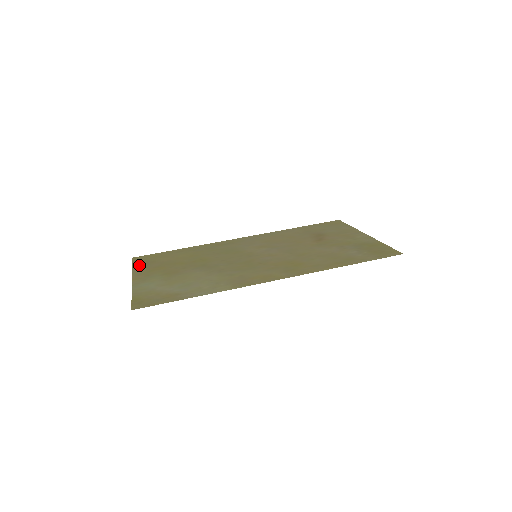
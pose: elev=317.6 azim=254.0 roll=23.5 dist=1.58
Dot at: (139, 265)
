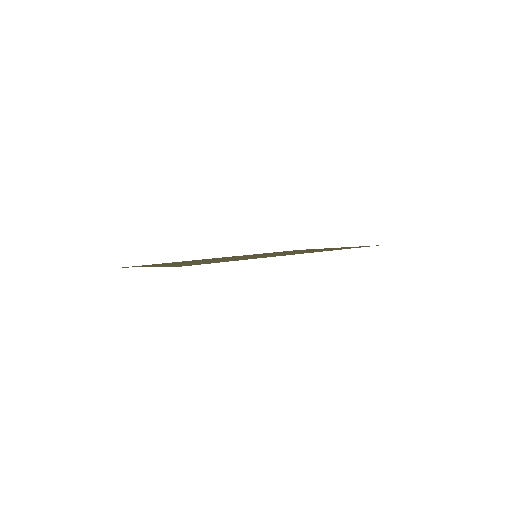
Dot at: occluded
